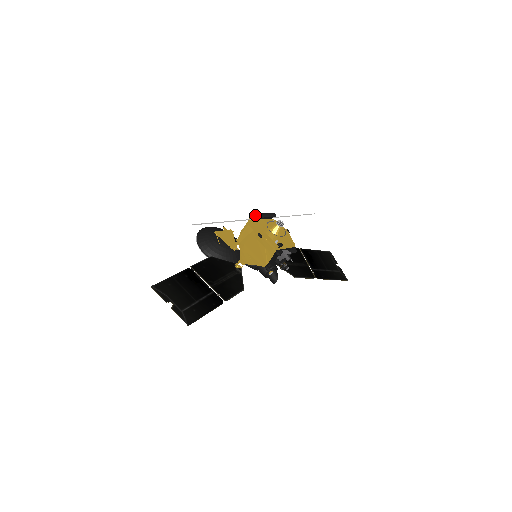
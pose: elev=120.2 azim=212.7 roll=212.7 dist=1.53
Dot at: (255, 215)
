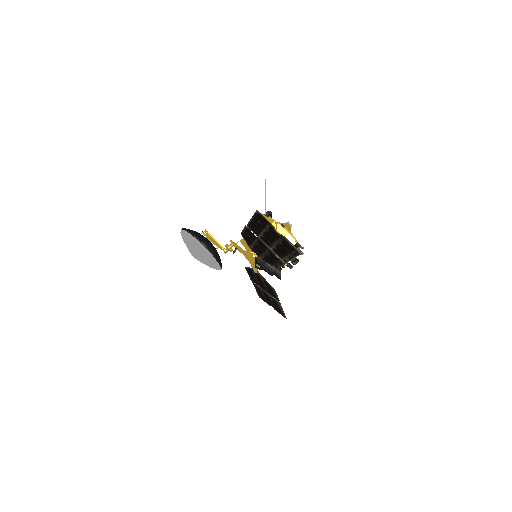
Dot at: (270, 211)
